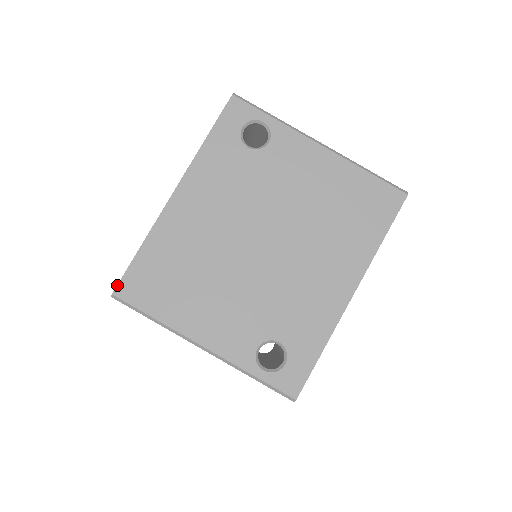
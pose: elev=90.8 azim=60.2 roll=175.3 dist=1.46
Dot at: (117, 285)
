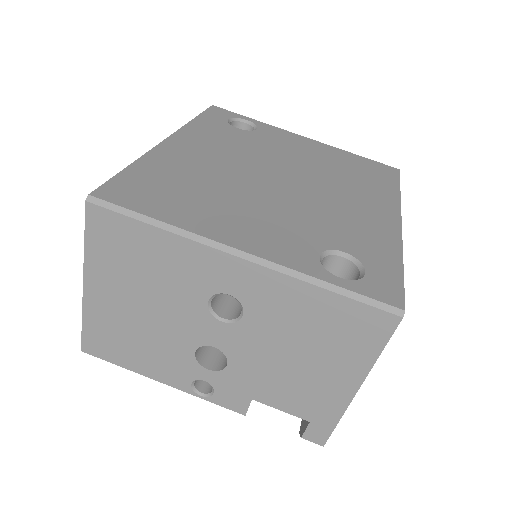
Dot at: (97, 188)
